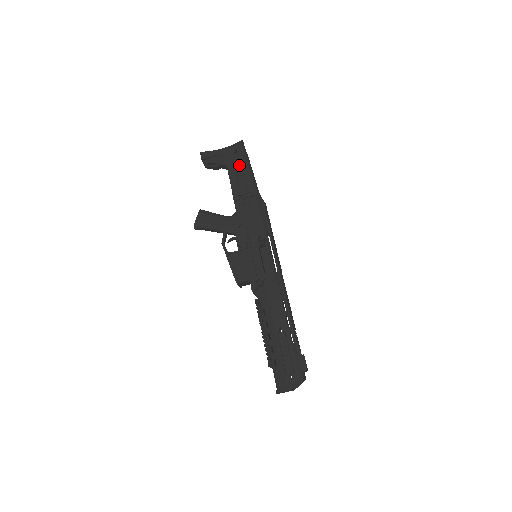
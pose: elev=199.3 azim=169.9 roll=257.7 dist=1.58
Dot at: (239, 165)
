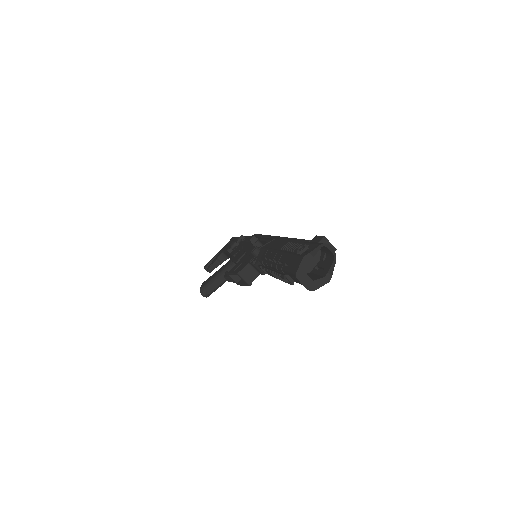
Dot at: occluded
